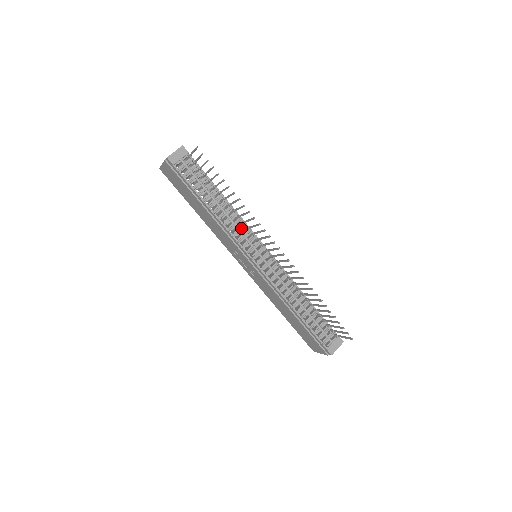
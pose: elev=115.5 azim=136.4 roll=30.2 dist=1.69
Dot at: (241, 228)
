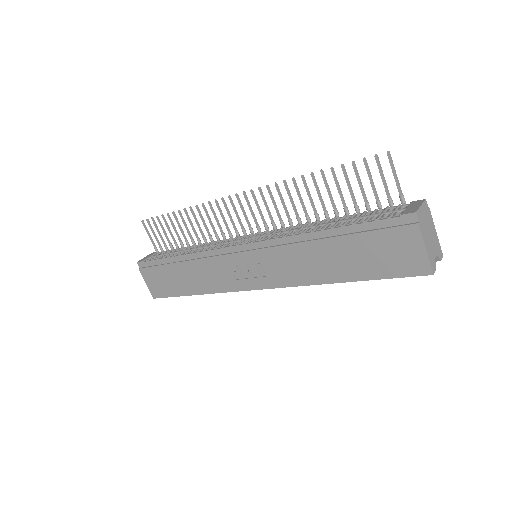
Dot at: (218, 243)
